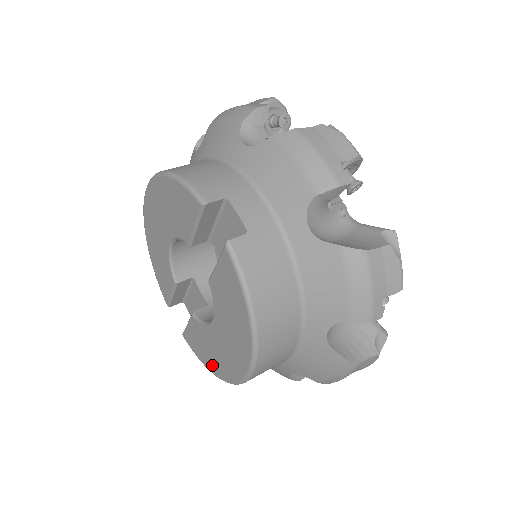
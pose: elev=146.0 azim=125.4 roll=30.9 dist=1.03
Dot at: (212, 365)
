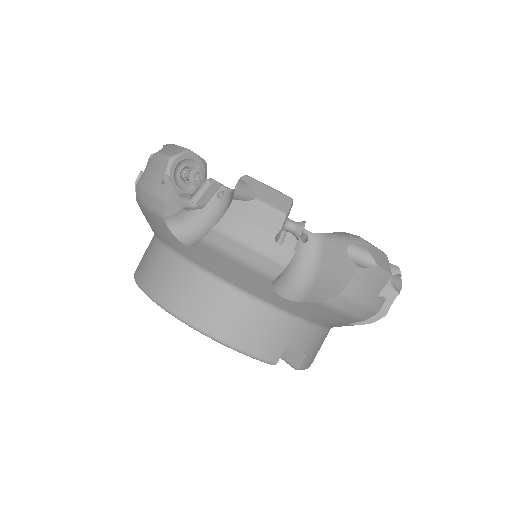
Dot at: occluded
